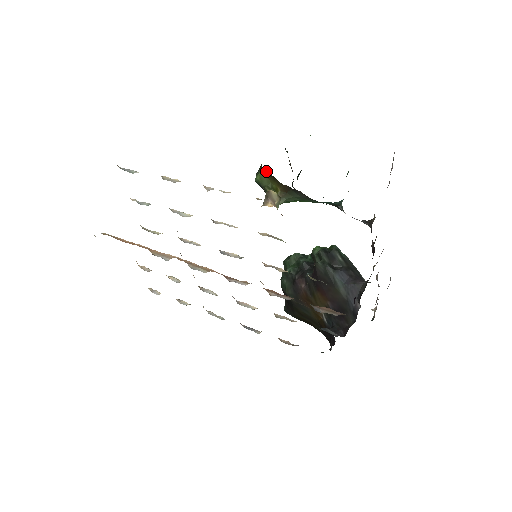
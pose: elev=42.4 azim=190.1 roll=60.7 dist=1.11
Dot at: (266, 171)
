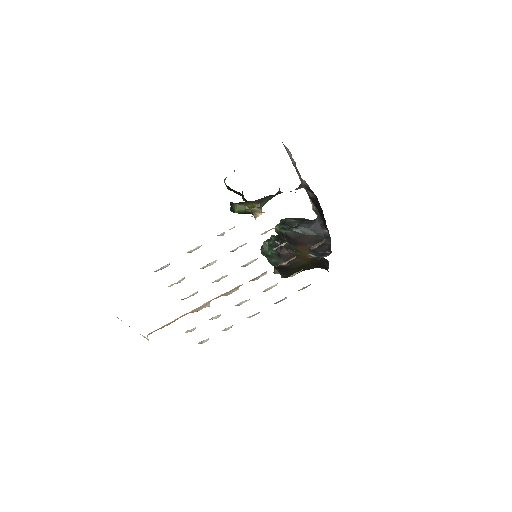
Dot at: (239, 203)
